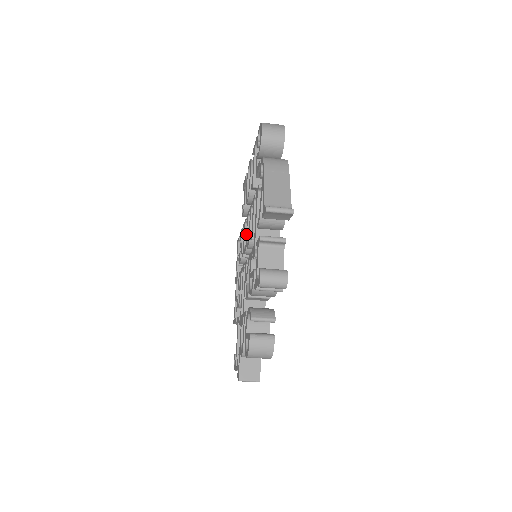
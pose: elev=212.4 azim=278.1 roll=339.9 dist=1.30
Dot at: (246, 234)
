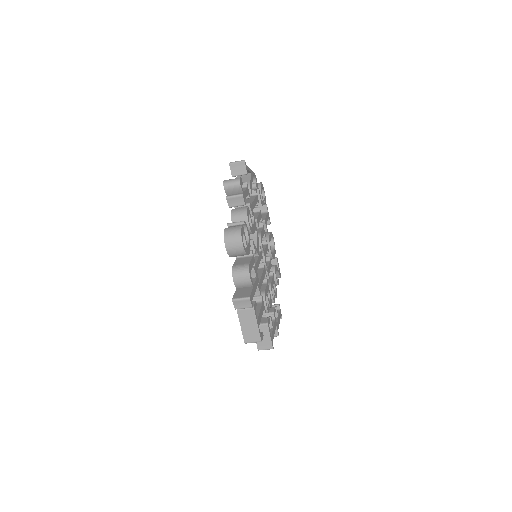
Dot at: occluded
